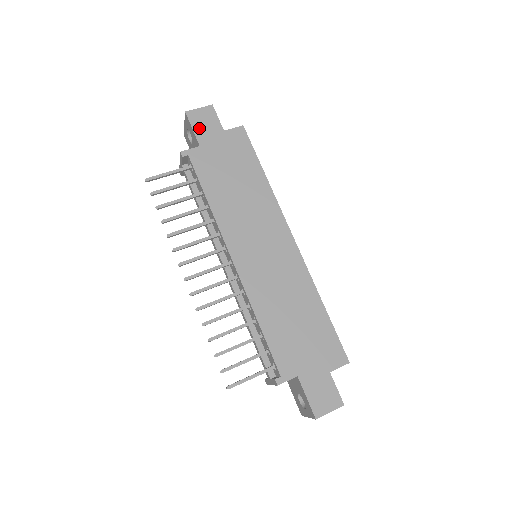
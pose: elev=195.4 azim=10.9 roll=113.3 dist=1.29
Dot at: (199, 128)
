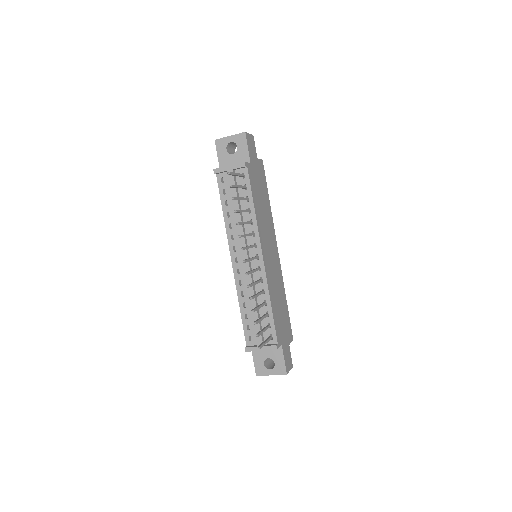
Dot at: (250, 149)
